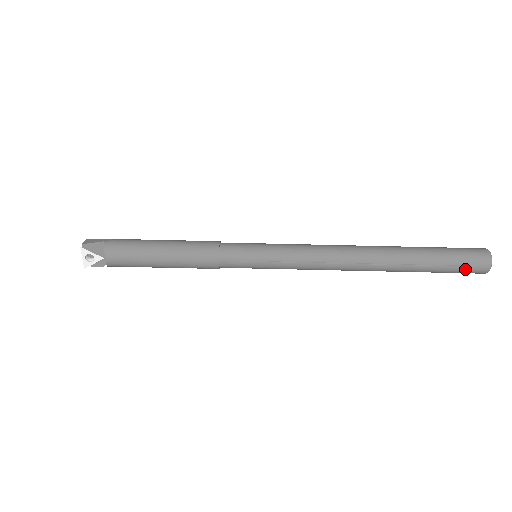
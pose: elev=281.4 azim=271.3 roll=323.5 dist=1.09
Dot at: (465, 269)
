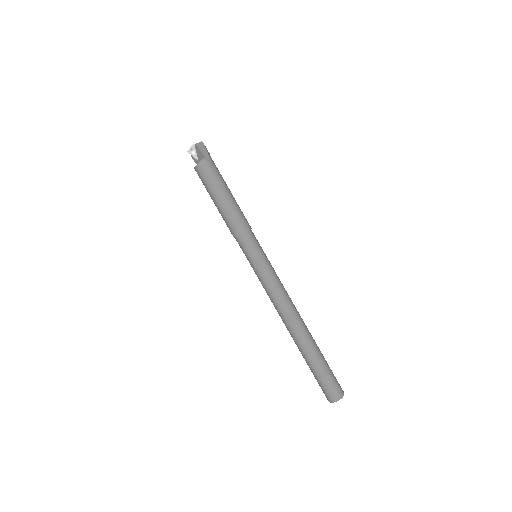
Dot at: (321, 387)
